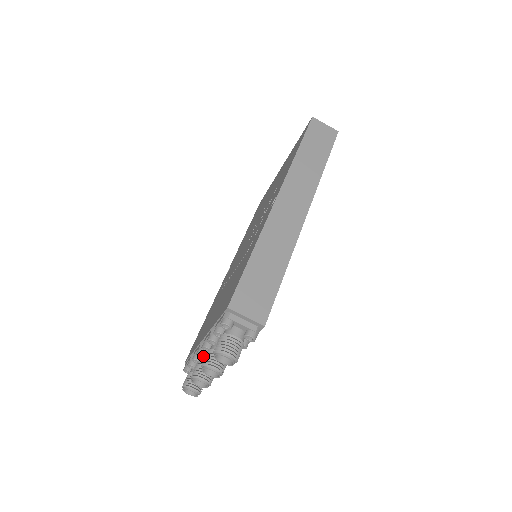
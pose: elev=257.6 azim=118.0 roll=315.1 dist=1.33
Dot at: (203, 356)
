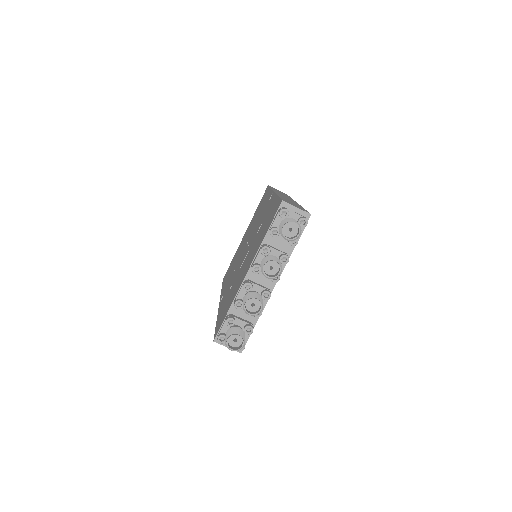
Dot at: (249, 289)
